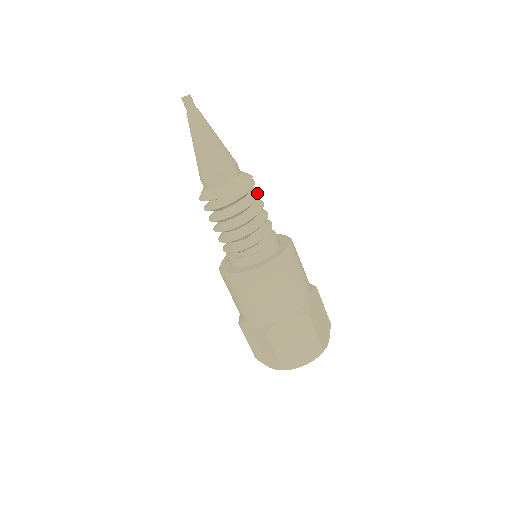
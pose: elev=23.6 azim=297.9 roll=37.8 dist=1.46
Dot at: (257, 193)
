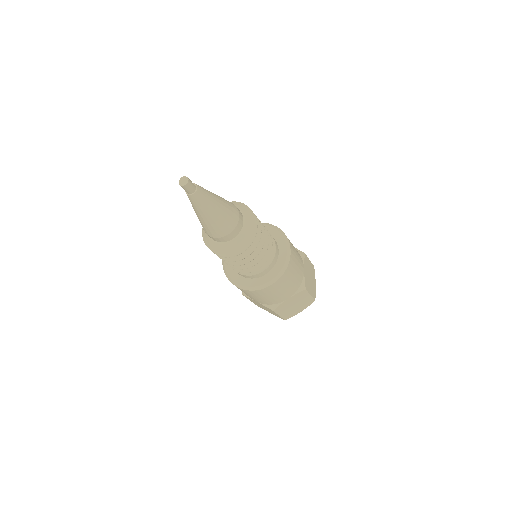
Dot at: (259, 226)
